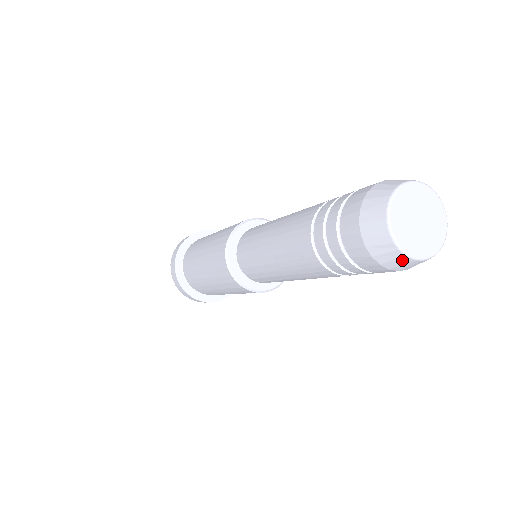
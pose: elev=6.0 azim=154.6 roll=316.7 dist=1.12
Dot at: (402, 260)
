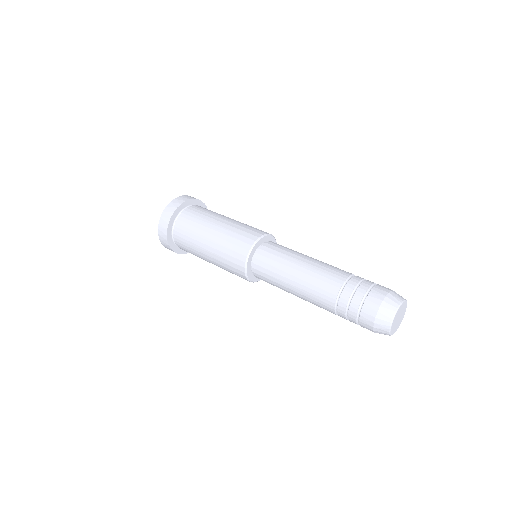
Dot at: occluded
